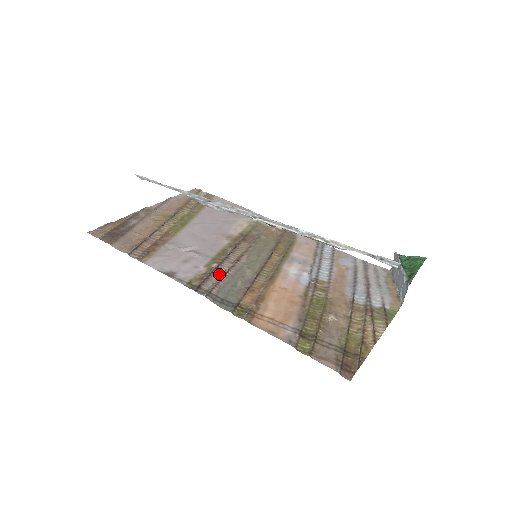
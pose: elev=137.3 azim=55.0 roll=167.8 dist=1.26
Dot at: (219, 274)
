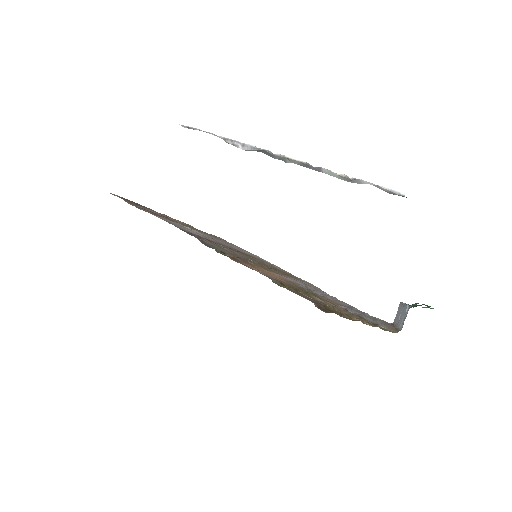
Dot at: occluded
